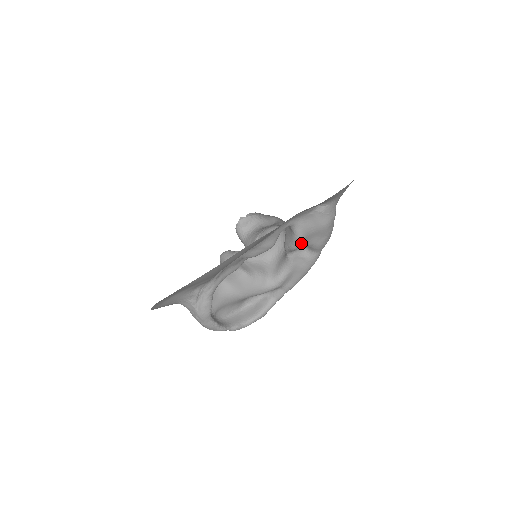
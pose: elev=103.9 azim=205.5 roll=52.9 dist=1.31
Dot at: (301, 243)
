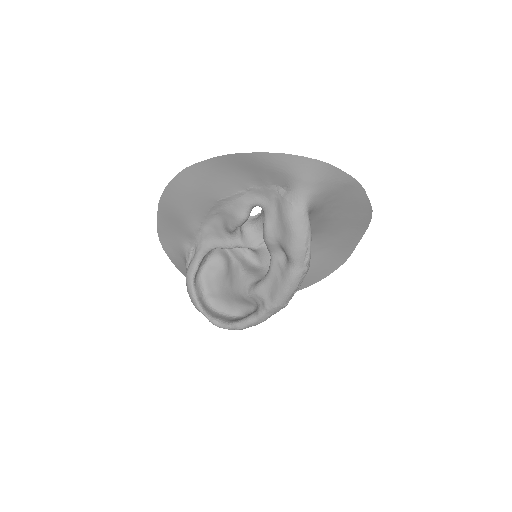
Dot at: (267, 232)
